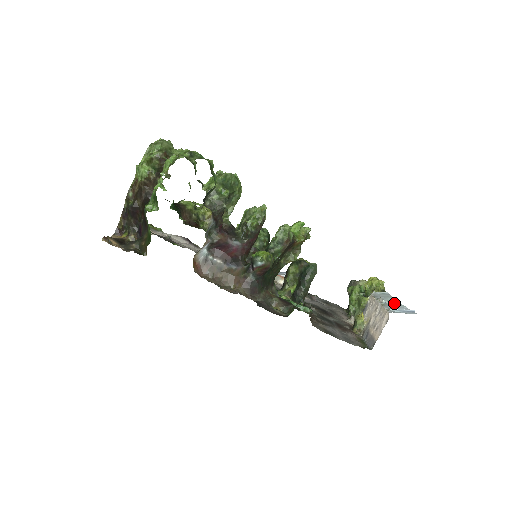
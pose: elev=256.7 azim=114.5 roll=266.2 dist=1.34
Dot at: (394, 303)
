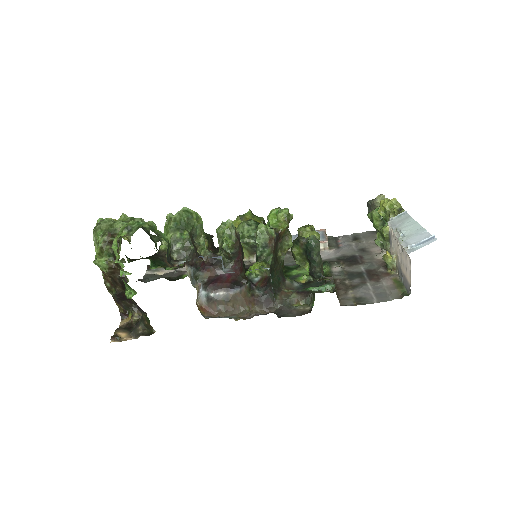
Dot at: (413, 229)
